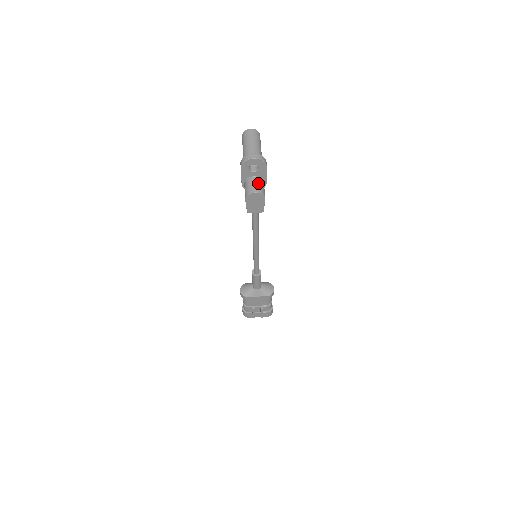
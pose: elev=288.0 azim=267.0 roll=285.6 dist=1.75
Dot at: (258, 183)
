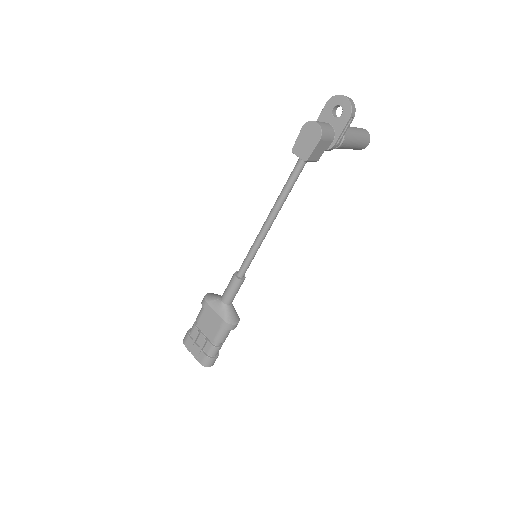
Dot at: (328, 126)
